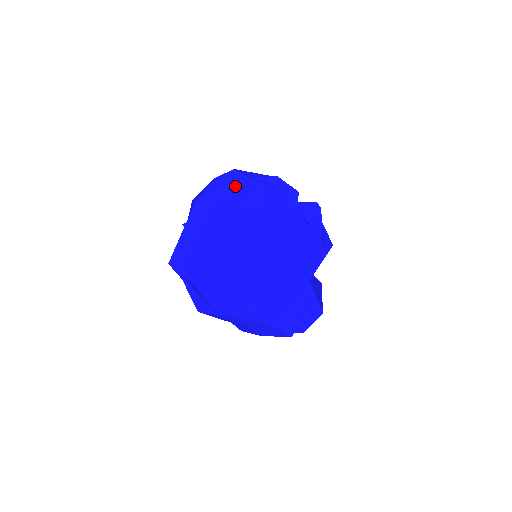
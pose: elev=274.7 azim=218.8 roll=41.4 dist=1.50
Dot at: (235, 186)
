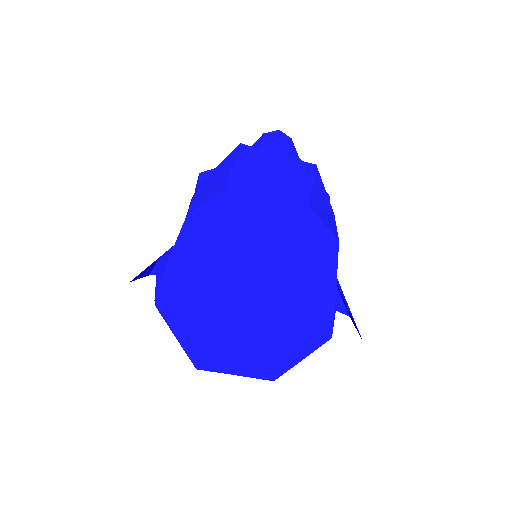
Dot at: (255, 224)
